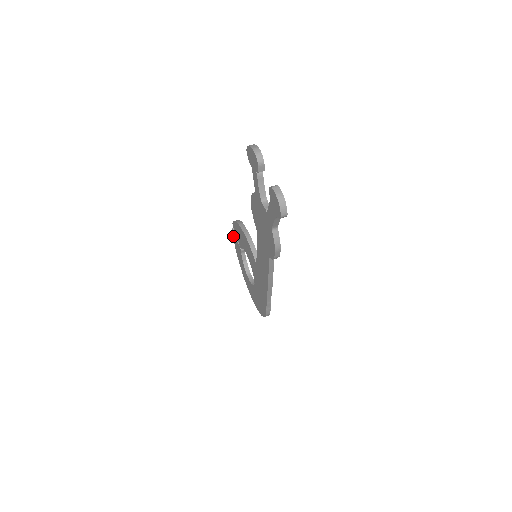
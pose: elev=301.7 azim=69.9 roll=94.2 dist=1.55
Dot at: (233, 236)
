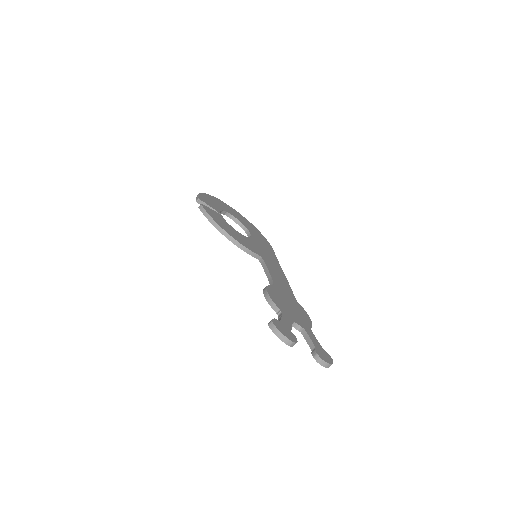
Dot at: occluded
